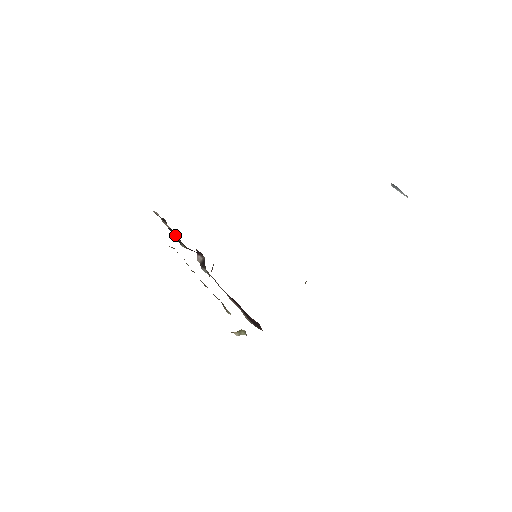
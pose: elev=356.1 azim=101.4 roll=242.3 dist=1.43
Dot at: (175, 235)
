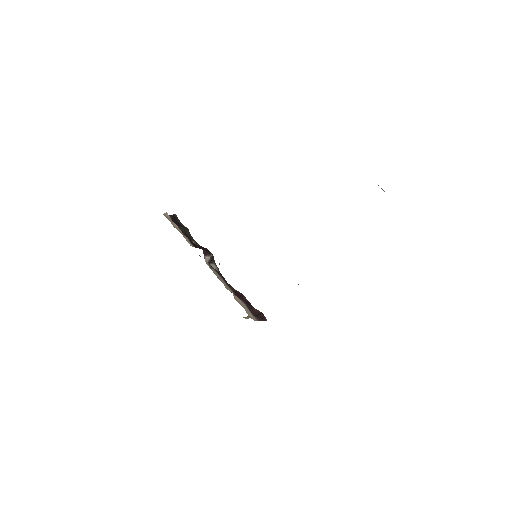
Dot at: (184, 237)
